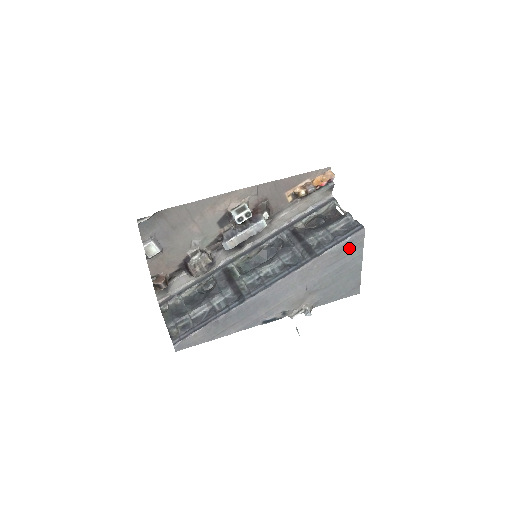
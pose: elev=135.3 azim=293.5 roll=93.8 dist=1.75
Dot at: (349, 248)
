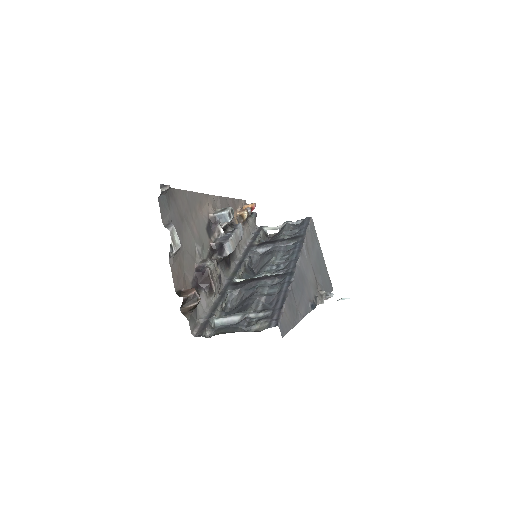
Dot at: (313, 233)
